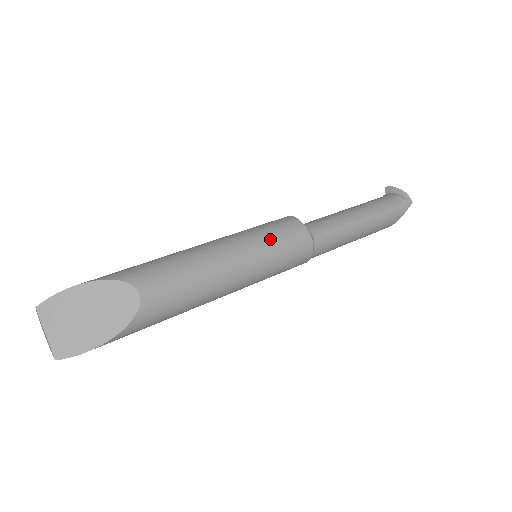
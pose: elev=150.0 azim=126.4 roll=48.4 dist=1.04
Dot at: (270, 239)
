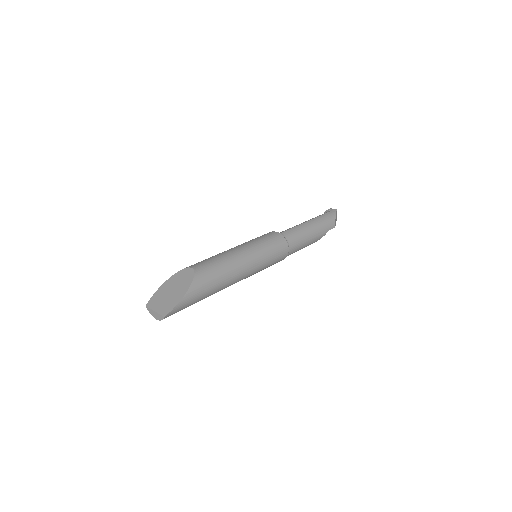
Dot at: (254, 239)
